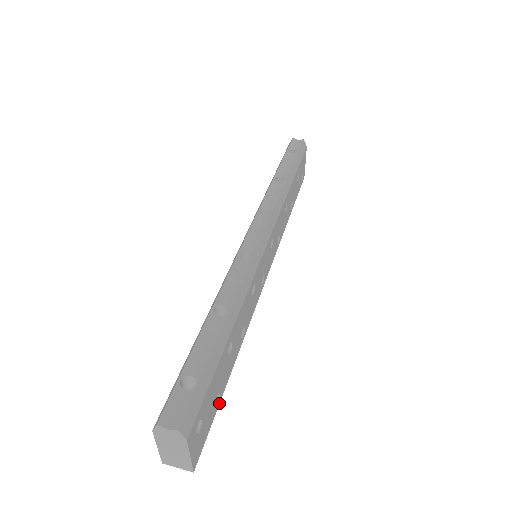
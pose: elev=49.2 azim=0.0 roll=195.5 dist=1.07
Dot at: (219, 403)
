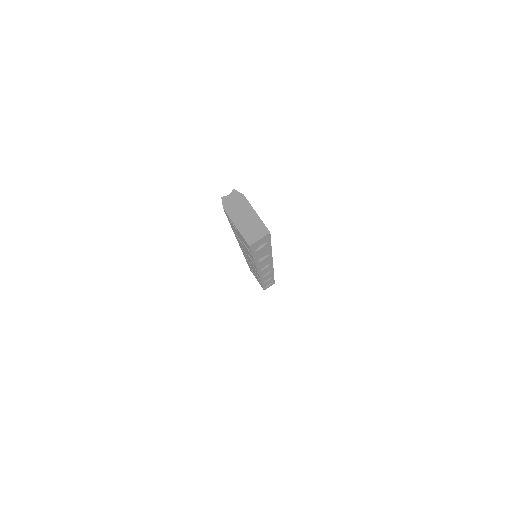
Dot at: occluded
